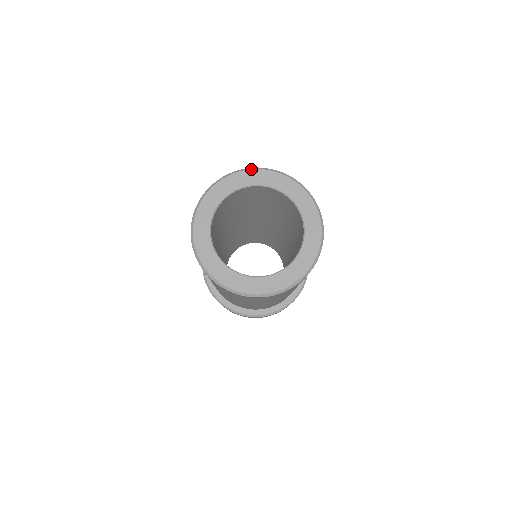
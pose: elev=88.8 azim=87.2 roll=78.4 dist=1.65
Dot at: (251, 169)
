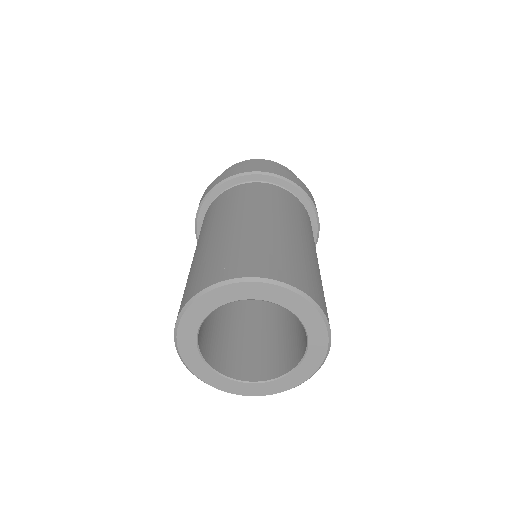
Dot at: (254, 282)
